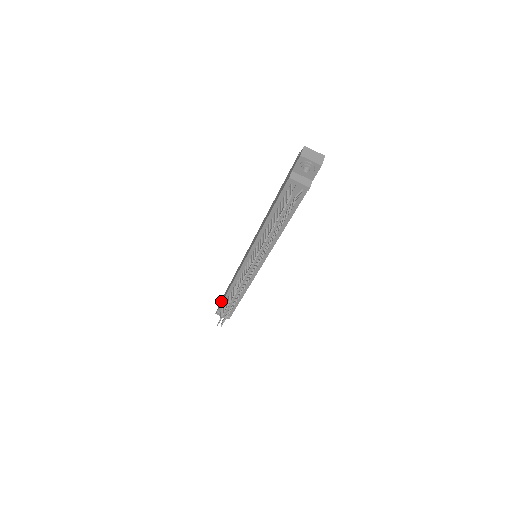
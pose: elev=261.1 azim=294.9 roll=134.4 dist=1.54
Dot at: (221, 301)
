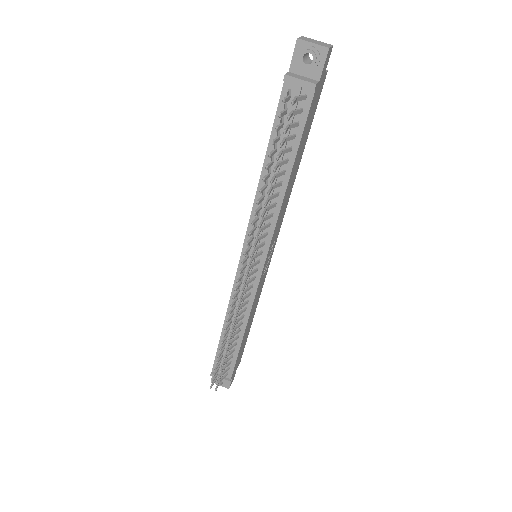
Dot at: occluded
